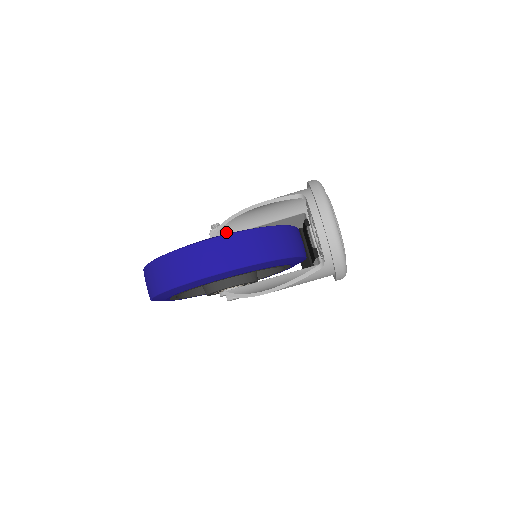
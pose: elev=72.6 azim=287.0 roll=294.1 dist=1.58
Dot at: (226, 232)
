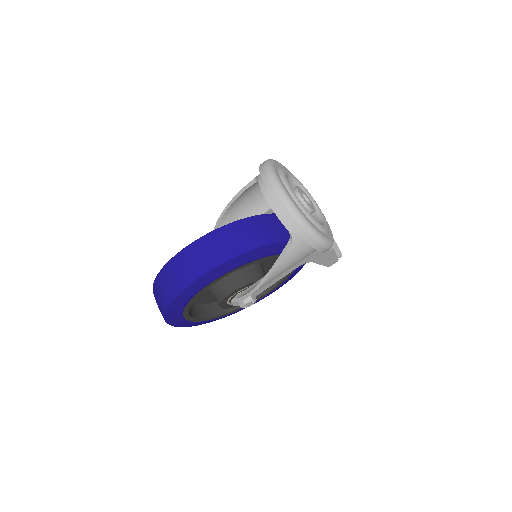
Dot at: occluded
